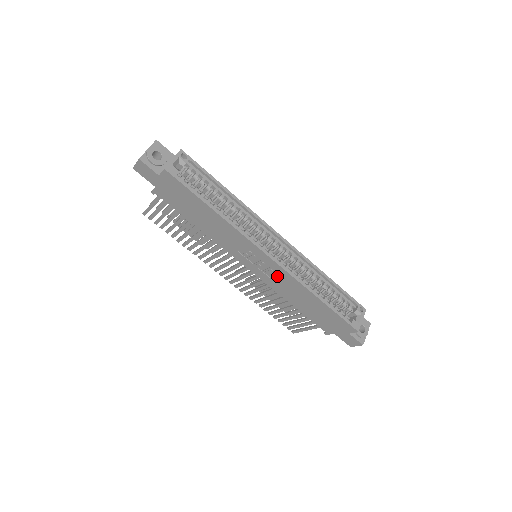
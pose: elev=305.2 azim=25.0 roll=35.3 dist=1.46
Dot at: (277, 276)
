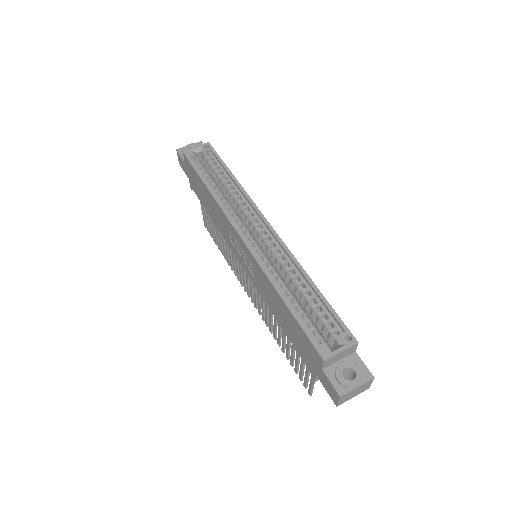
Dot at: (254, 269)
